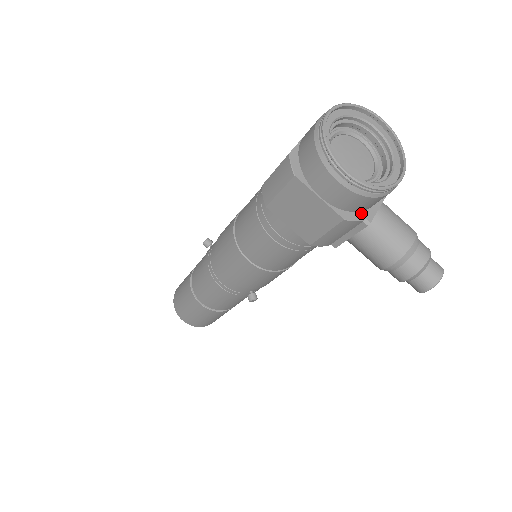
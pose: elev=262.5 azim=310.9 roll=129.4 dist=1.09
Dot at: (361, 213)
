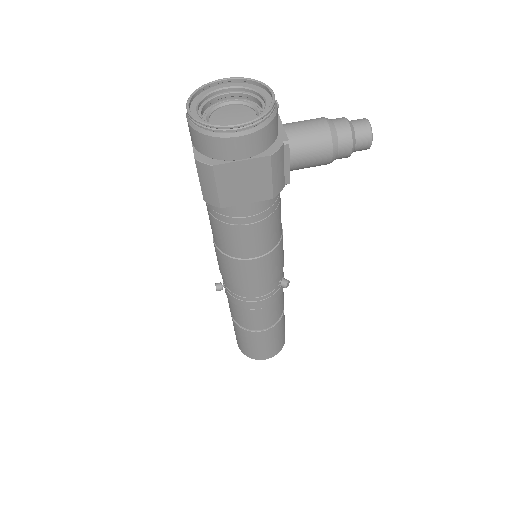
Dot at: (276, 142)
